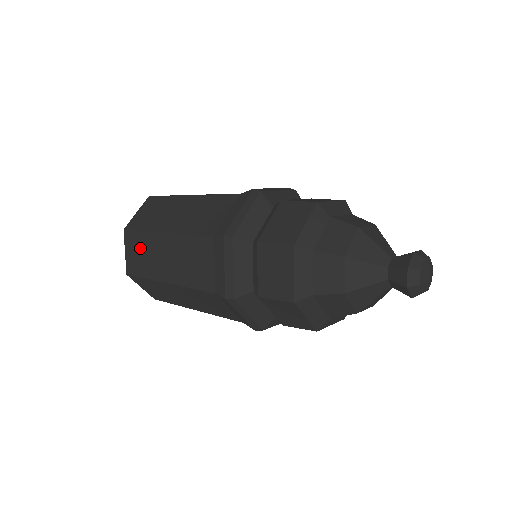
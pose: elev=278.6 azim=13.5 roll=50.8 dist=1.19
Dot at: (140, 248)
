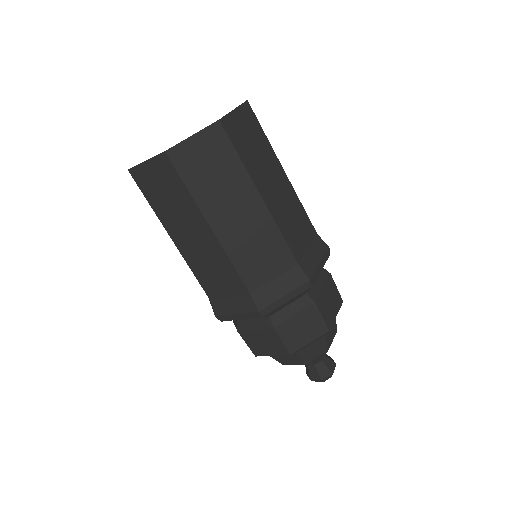
Dot at: (170, 190)
